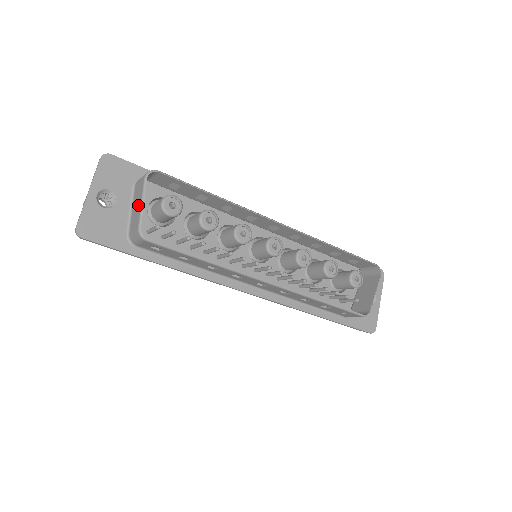
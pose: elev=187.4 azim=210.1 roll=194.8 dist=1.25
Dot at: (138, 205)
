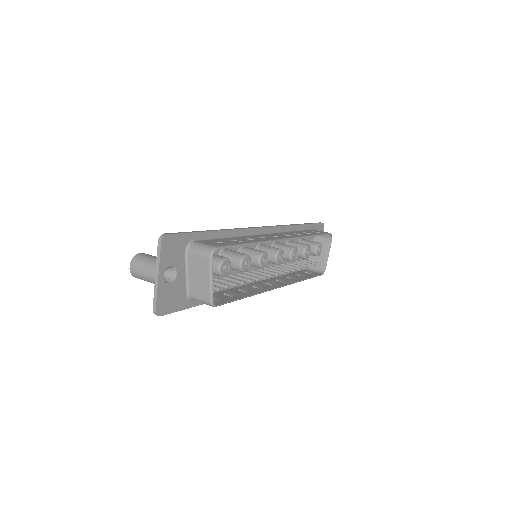
Dot at: (203, 279)
